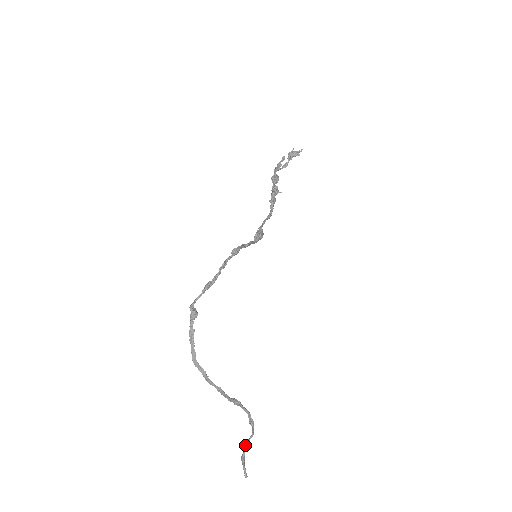
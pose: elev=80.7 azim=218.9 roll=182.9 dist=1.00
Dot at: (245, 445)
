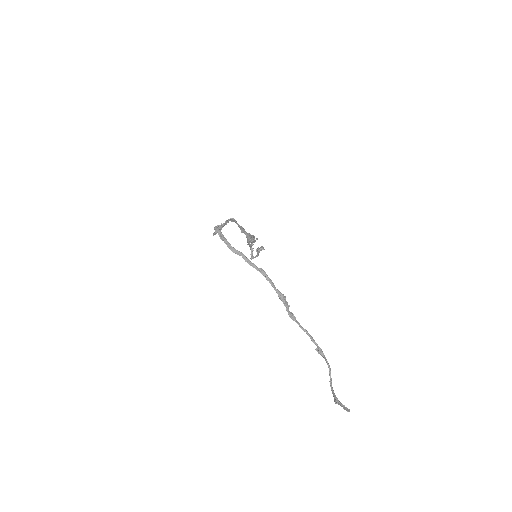
Dot at: occluded
